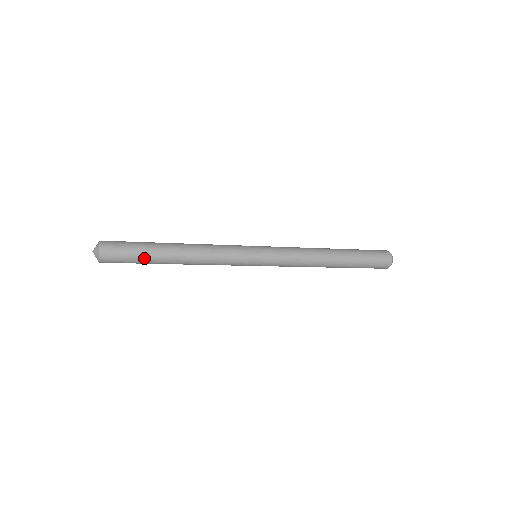
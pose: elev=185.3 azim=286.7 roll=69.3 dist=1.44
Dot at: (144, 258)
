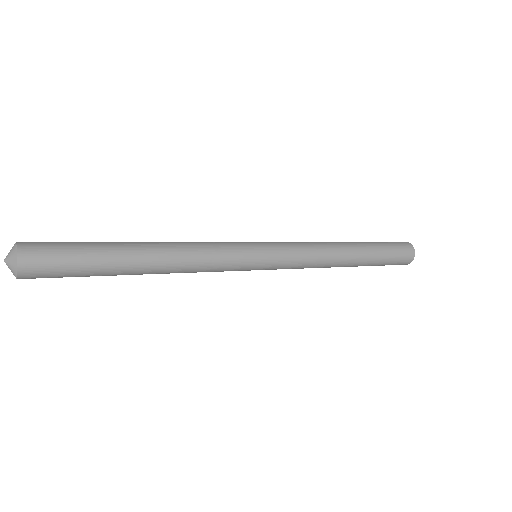
Dot at: occluded
